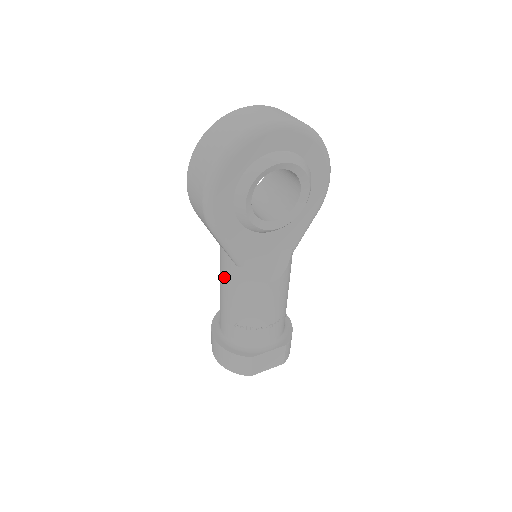
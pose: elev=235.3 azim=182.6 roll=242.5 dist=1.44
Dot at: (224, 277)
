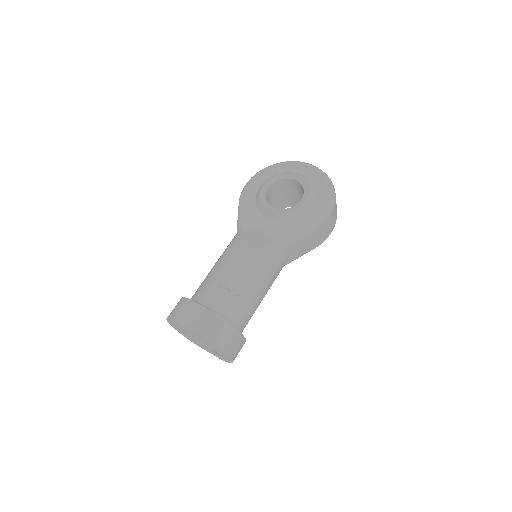
Dot at: occluded
